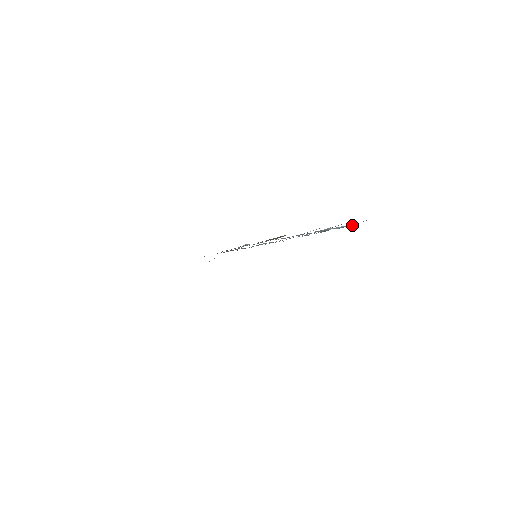
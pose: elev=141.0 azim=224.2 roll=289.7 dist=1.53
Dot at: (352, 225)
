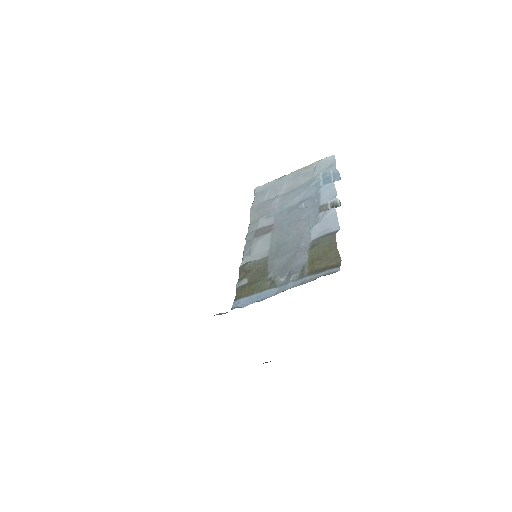
Dot at: (338, 177)
